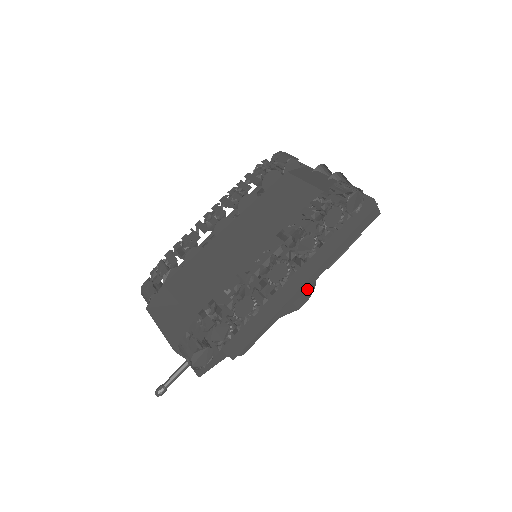
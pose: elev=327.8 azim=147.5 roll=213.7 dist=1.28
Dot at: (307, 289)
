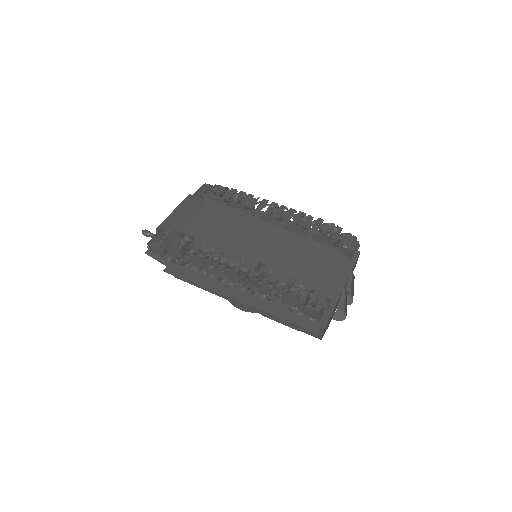
Dot at: occluded
